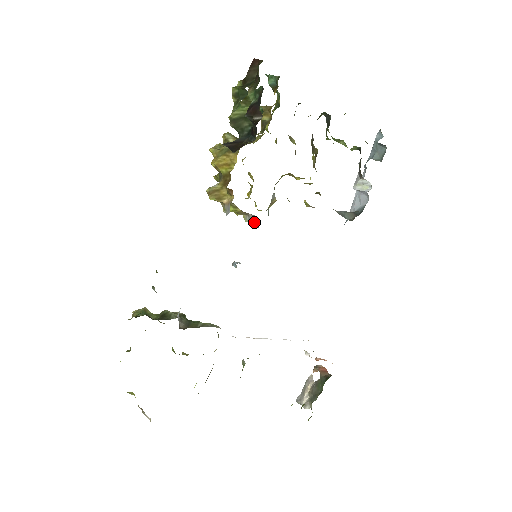
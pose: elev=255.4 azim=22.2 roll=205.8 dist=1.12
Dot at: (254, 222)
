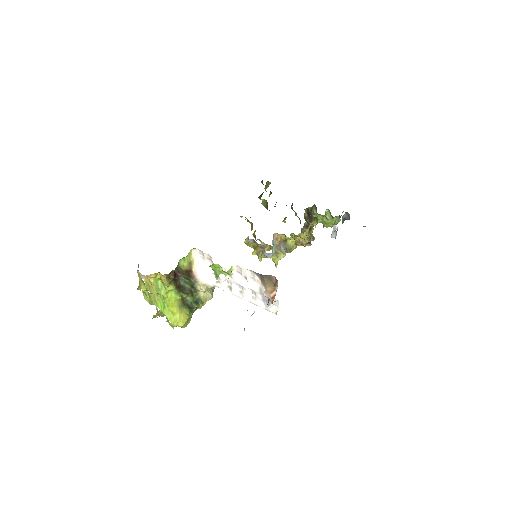
Dot at: (264, 251)
